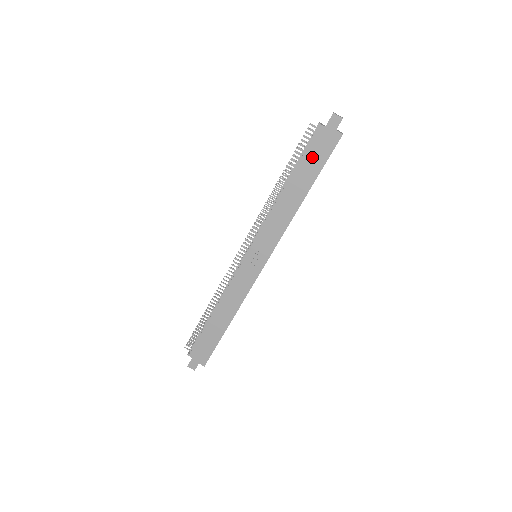
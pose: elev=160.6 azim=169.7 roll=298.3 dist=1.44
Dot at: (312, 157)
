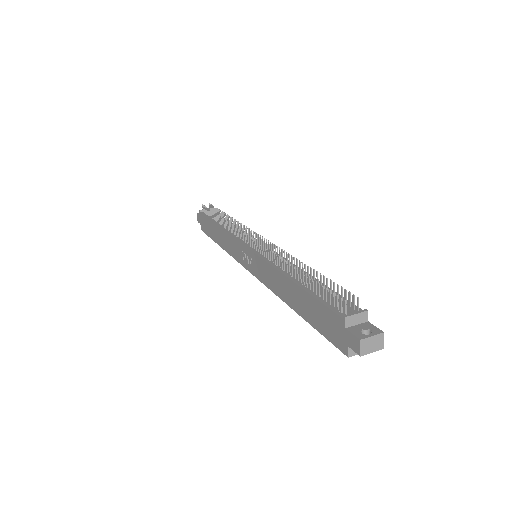
Dot at: (319, 312)
